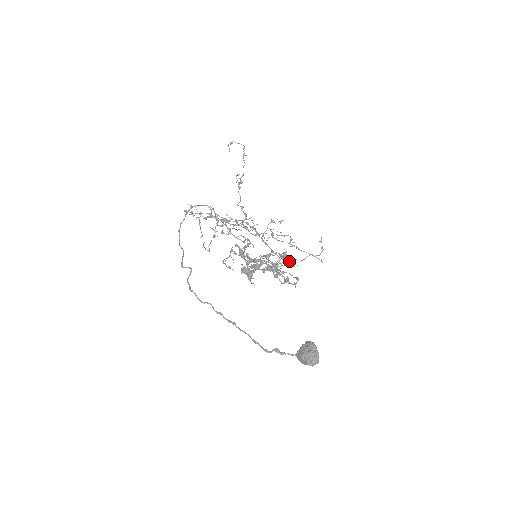
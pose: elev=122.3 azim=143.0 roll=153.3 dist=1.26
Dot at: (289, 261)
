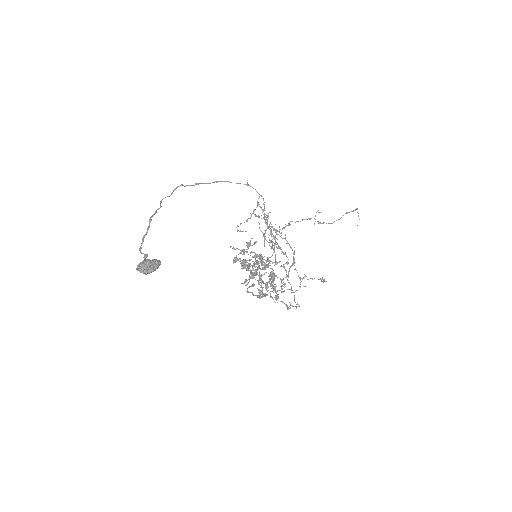
Dot at: (272, 279)
